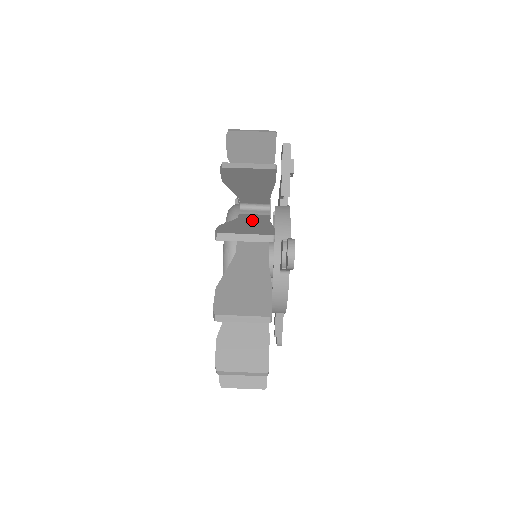
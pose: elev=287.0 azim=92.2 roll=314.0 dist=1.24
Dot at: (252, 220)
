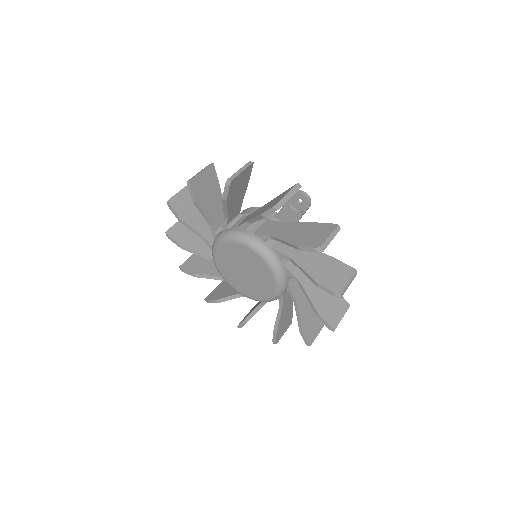
Dot at: (257, 212)
